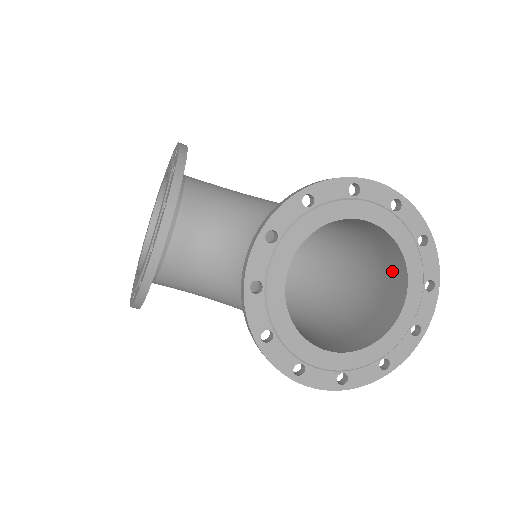
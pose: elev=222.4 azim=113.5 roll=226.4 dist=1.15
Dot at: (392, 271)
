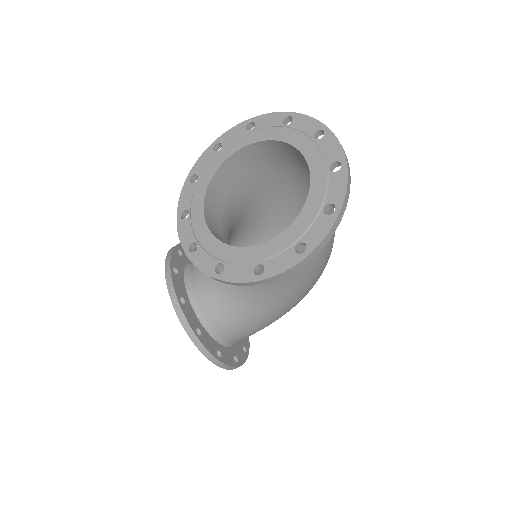
Dot at: (301, 159)
